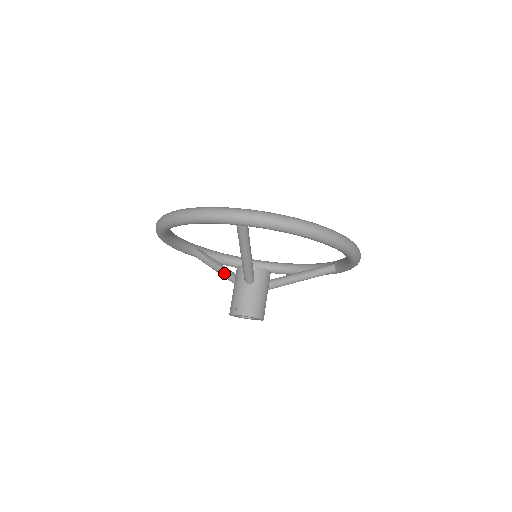
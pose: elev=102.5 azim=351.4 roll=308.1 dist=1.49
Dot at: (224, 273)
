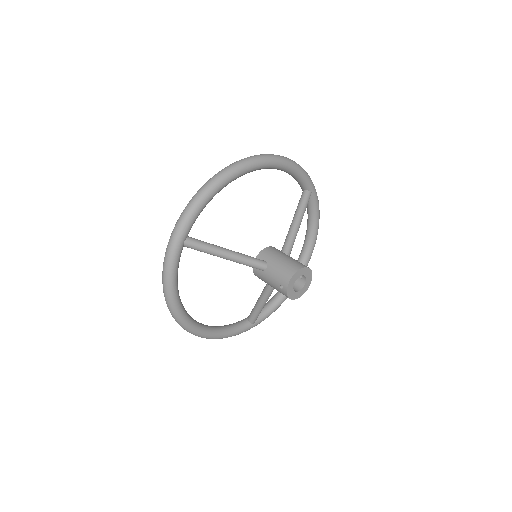
Dot at: (264, 294)
